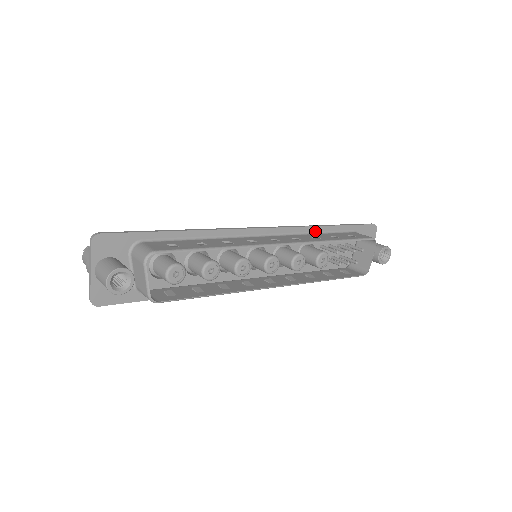
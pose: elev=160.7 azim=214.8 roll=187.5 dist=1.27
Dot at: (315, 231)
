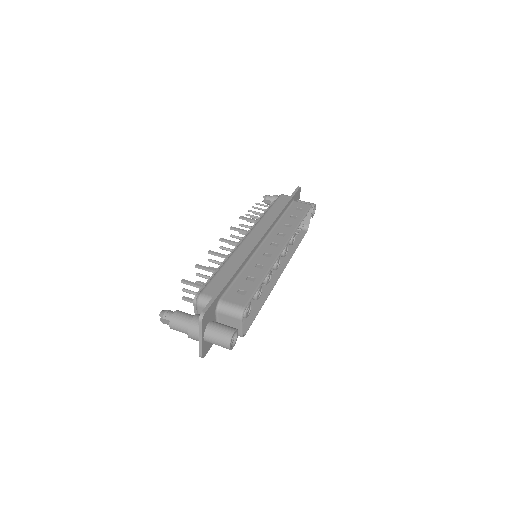
Dot at: (280, 217)
